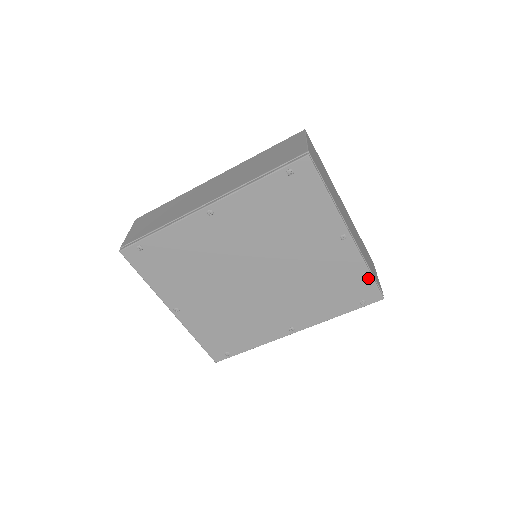
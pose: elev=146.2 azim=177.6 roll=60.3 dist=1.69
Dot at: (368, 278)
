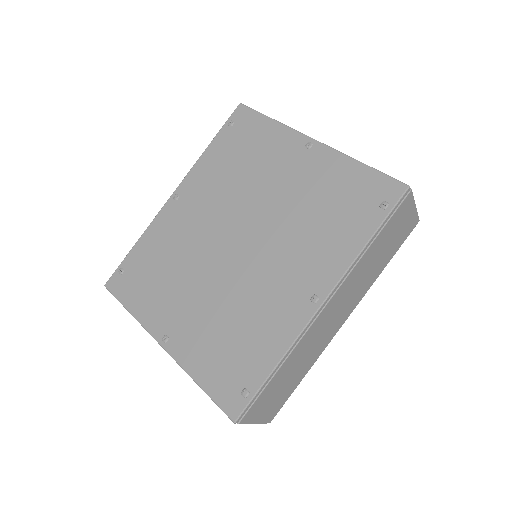
Dot at: (368, 172)
